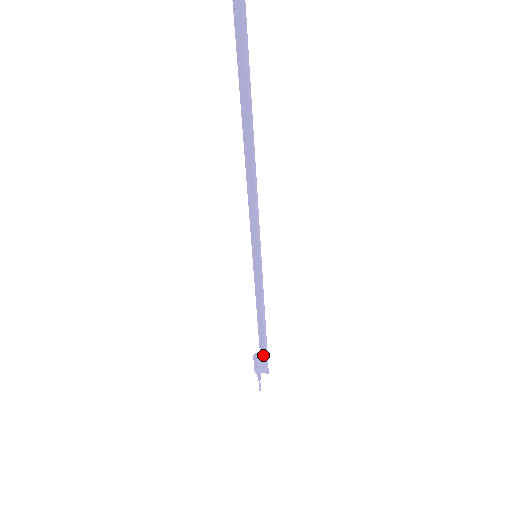
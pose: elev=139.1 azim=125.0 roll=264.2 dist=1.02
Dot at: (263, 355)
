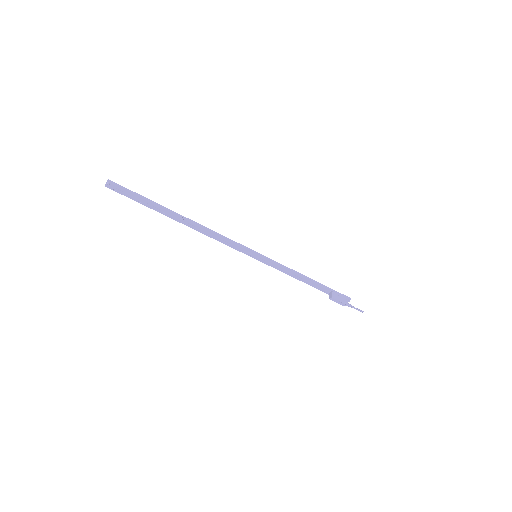
Dot at: (333, 293)
